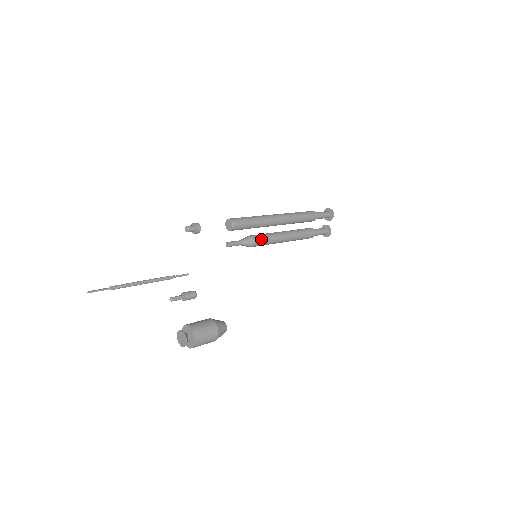
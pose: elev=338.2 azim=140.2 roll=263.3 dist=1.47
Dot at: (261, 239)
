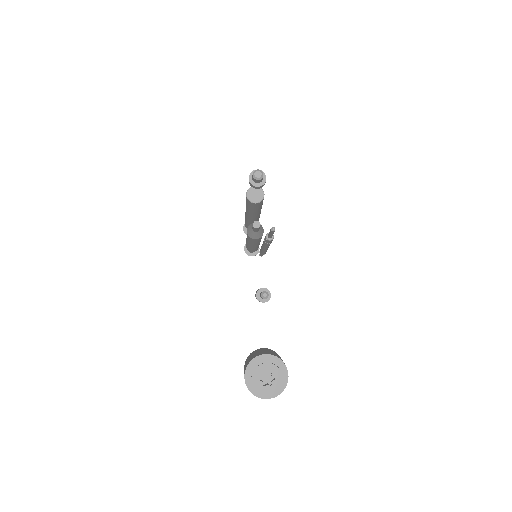
Dot at: occluded
